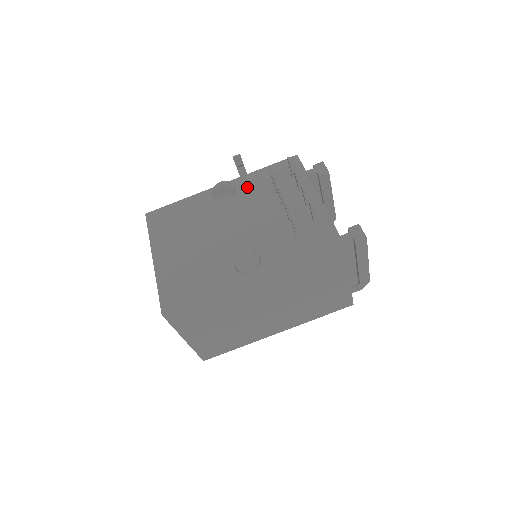
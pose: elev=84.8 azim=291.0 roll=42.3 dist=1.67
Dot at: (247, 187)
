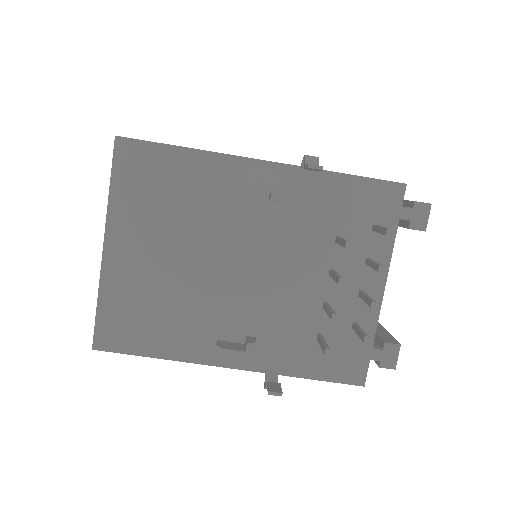
Dot at: (300, 198)
